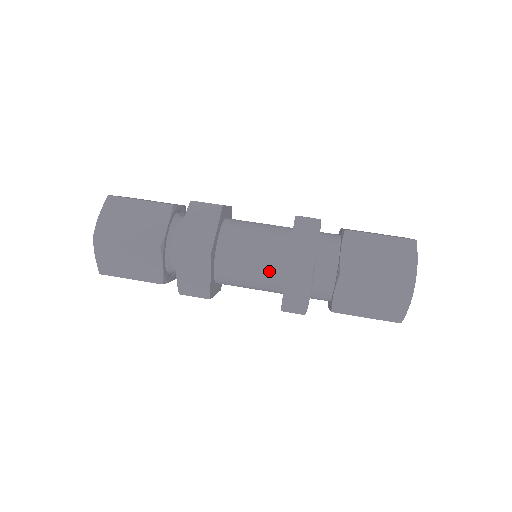
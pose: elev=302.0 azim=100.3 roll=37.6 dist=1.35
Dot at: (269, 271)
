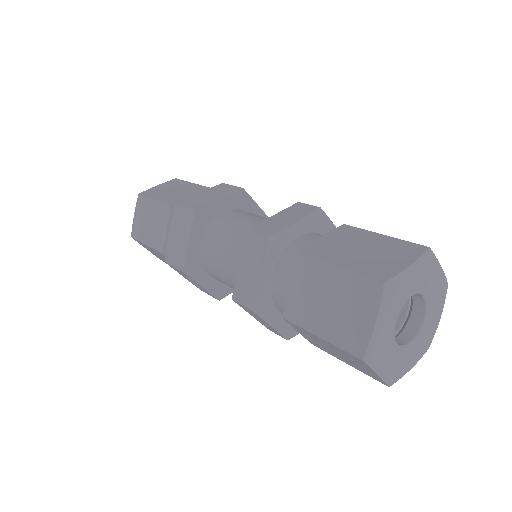
Dot at: occluded
